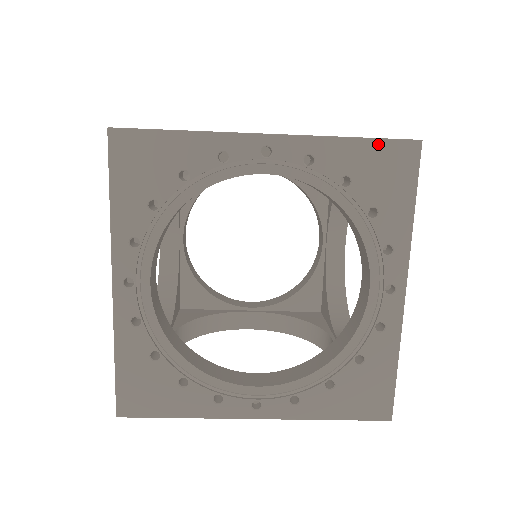
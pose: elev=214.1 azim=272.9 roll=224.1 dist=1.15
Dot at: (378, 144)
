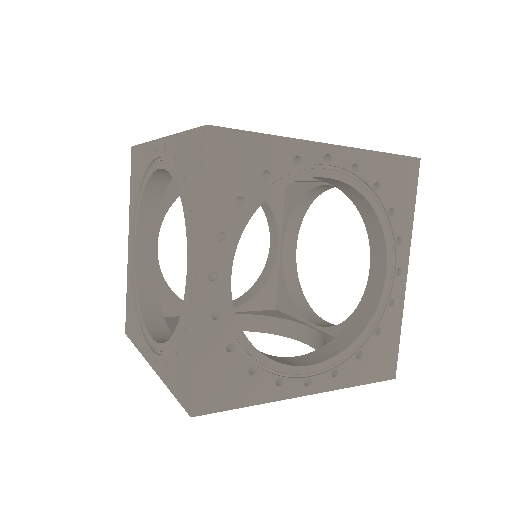
Dot at: (397, 159)
